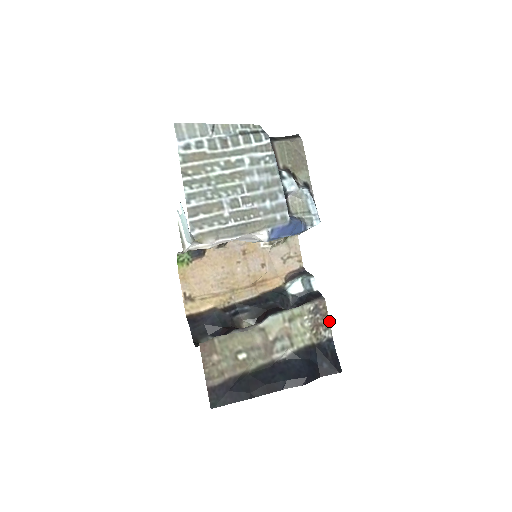
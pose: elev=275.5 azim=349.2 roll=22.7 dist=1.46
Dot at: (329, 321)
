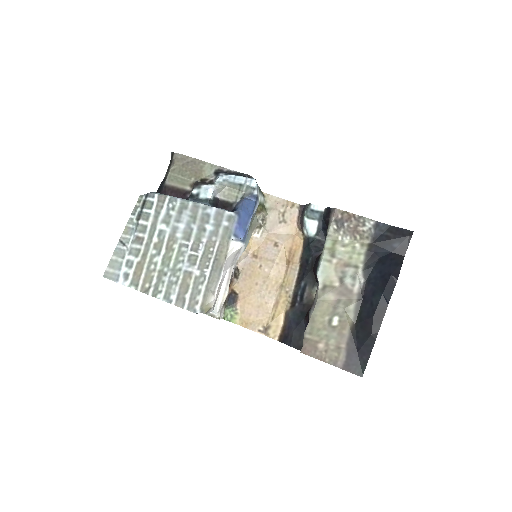
Dot at: (358, 216)
